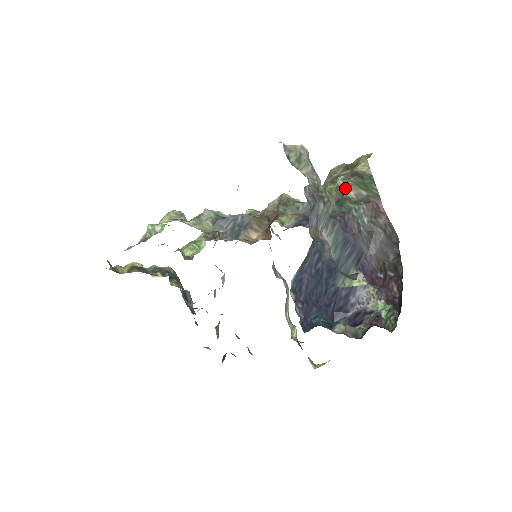
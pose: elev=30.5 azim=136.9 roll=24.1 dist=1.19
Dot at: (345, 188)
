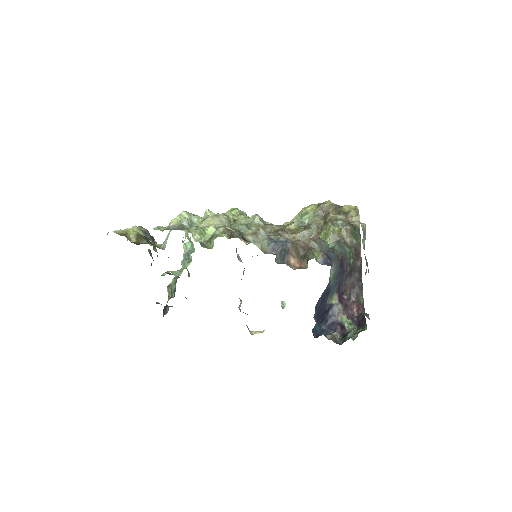
Dot at: (346, 235)
